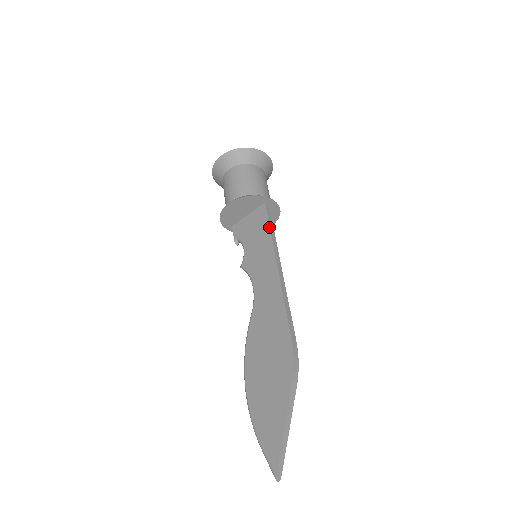
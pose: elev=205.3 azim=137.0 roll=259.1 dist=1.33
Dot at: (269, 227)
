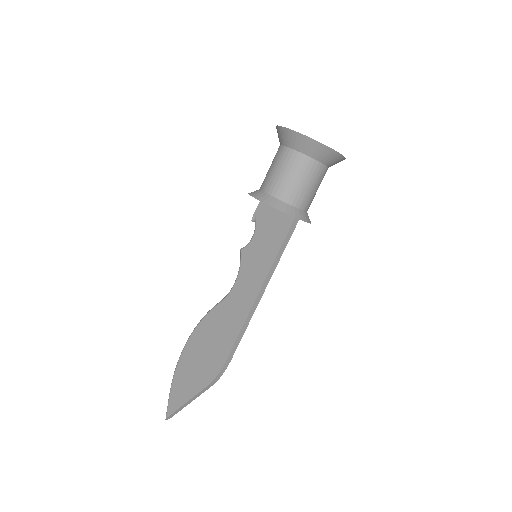
Dot at: (280, 248)
